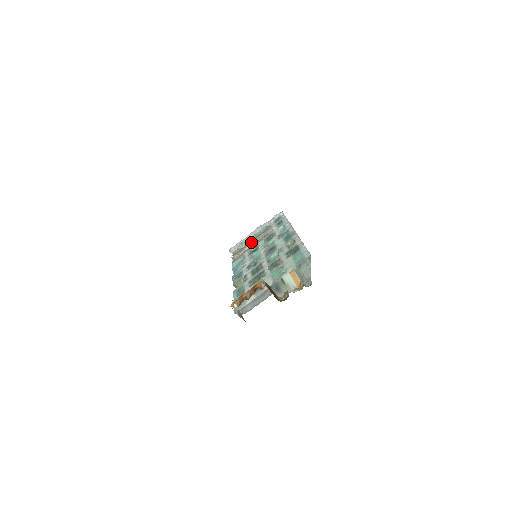
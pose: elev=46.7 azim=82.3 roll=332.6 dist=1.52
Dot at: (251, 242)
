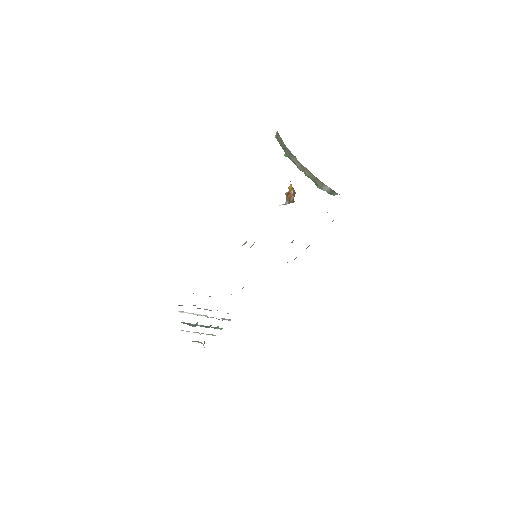
Dot at: occluded
